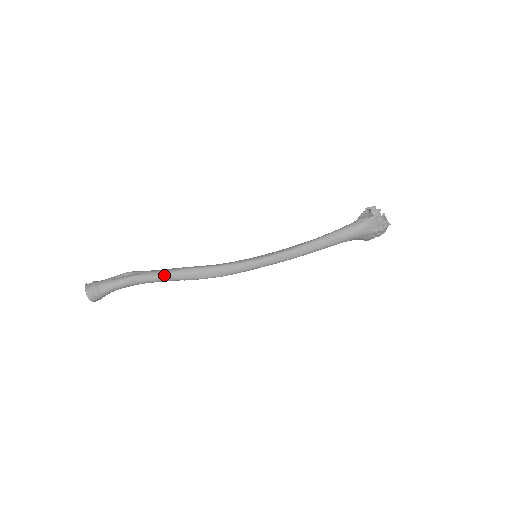
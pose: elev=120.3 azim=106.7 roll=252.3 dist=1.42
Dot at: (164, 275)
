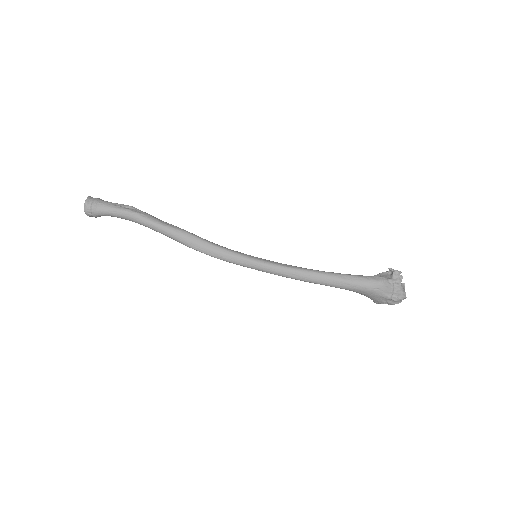
Dot at: (161, 226)
